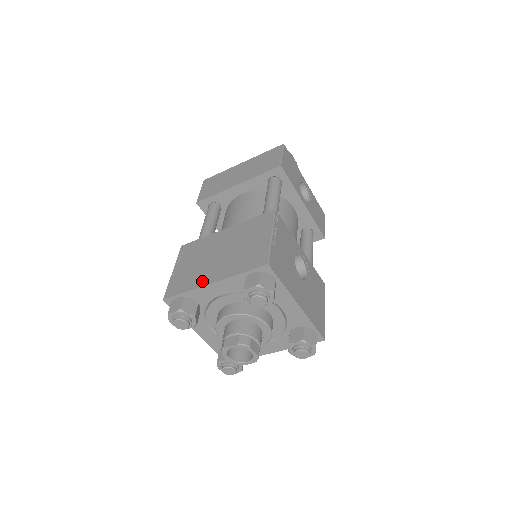
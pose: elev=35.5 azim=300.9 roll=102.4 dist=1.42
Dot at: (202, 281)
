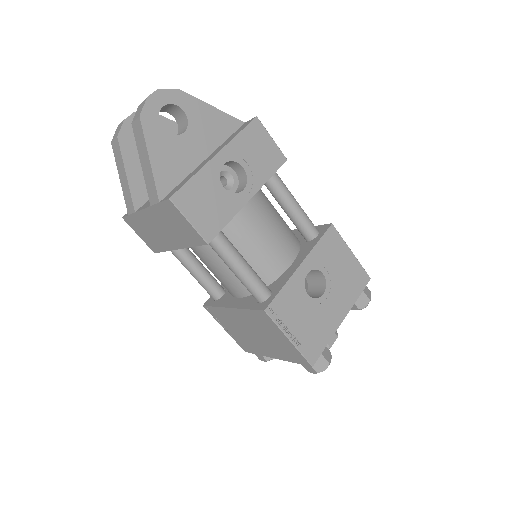
Dot at: (264, 353)
